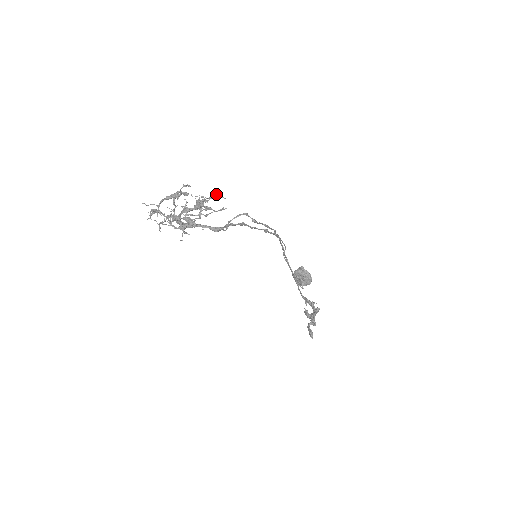
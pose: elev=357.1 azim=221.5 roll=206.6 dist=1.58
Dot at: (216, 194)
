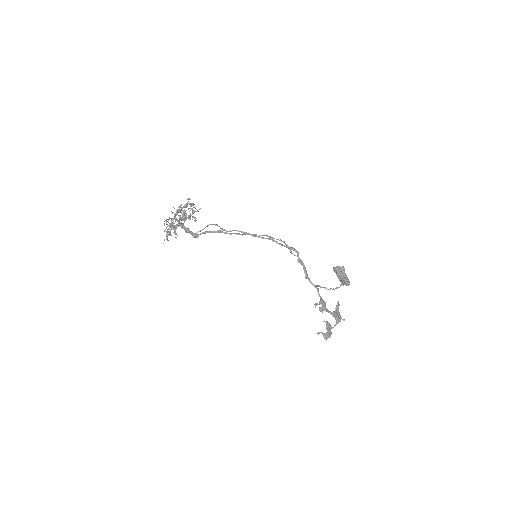
Dot at: (188, 209)
